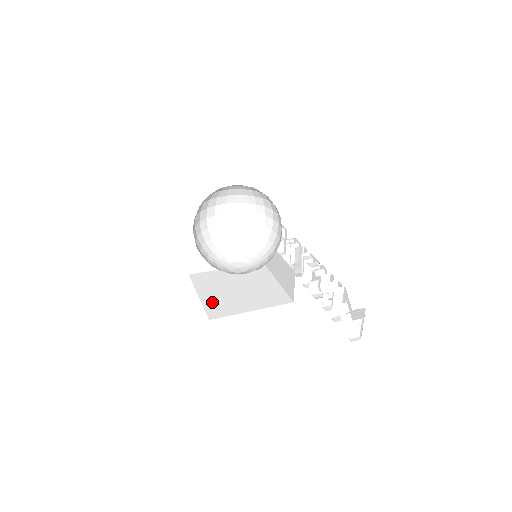
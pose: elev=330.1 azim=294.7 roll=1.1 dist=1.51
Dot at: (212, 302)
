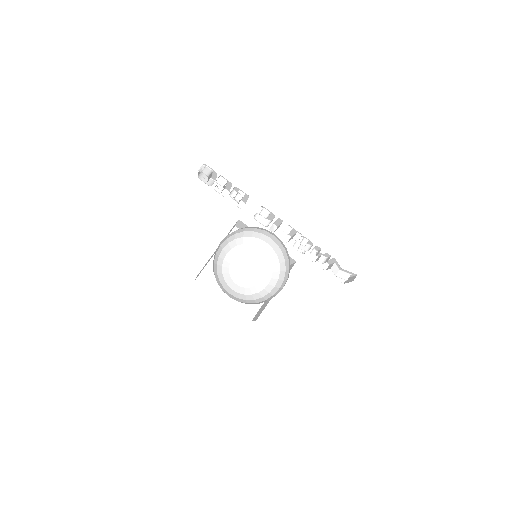
Dot at: (239, 302)
